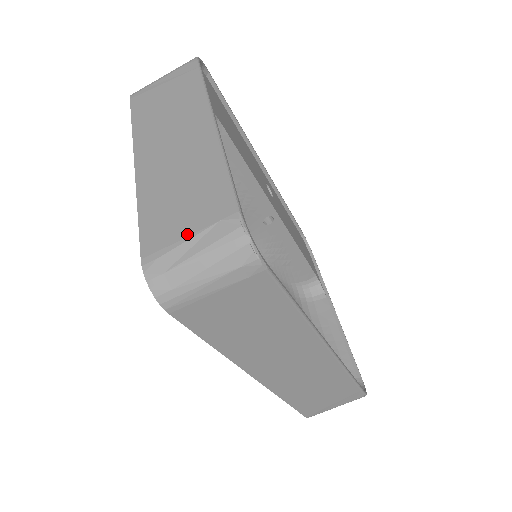
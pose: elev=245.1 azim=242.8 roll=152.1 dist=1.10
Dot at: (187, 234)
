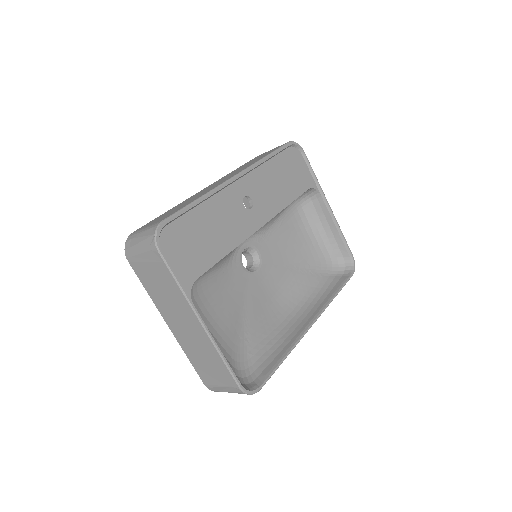
Dot at: (219, 385)
